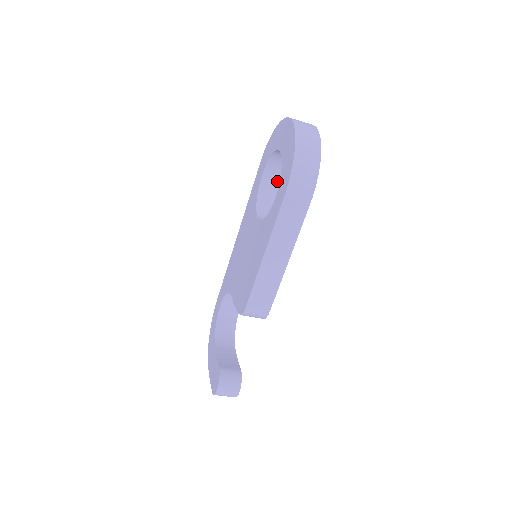
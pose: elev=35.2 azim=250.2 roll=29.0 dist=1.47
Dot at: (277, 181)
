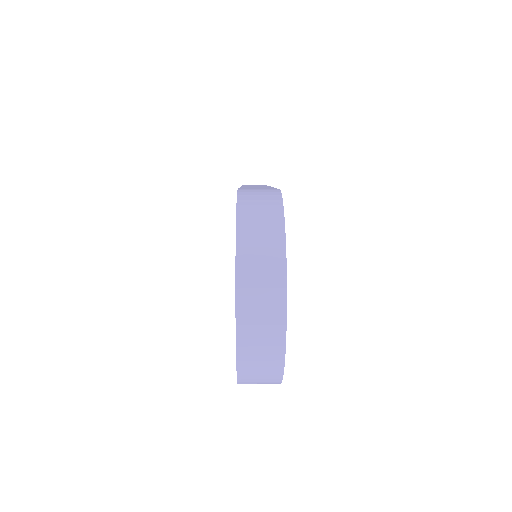
Dot at: occluded
